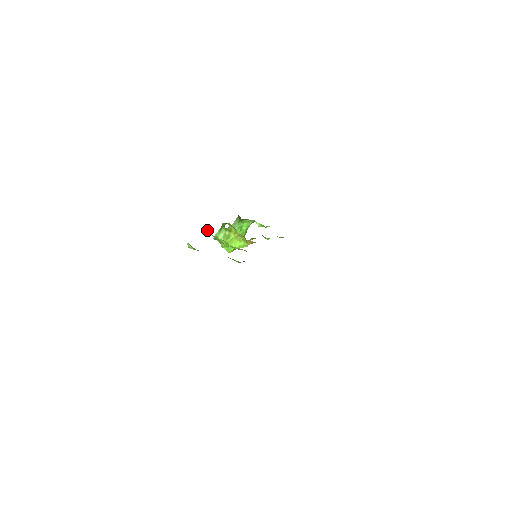
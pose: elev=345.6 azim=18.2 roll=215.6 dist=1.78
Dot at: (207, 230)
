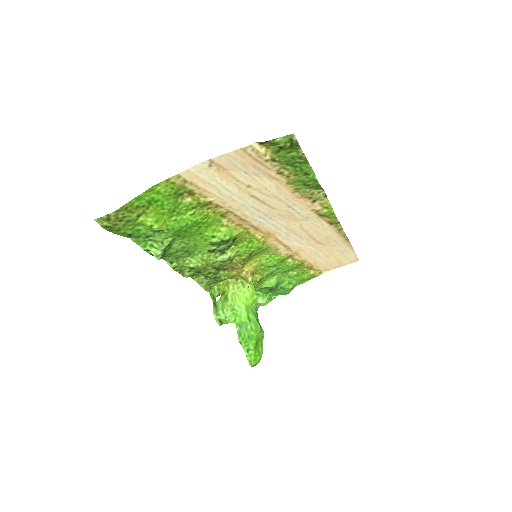
Dot at: (182, 273)
